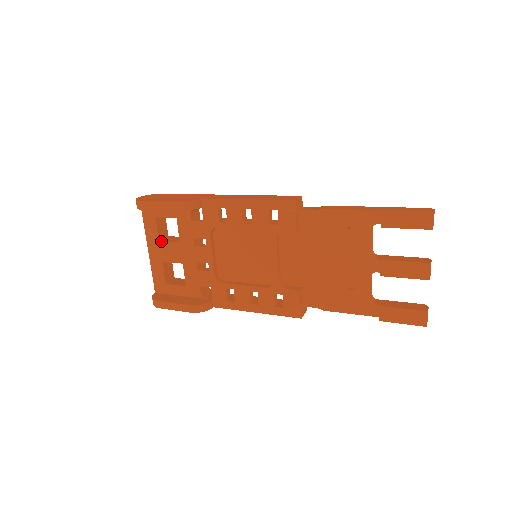
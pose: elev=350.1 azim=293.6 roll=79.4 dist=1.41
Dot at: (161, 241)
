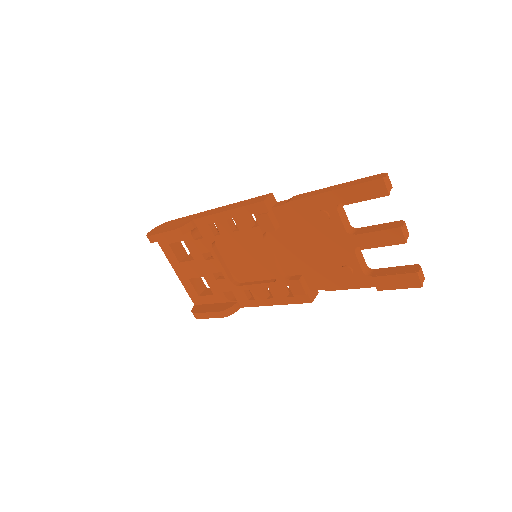
Dot at: (181, 262)
